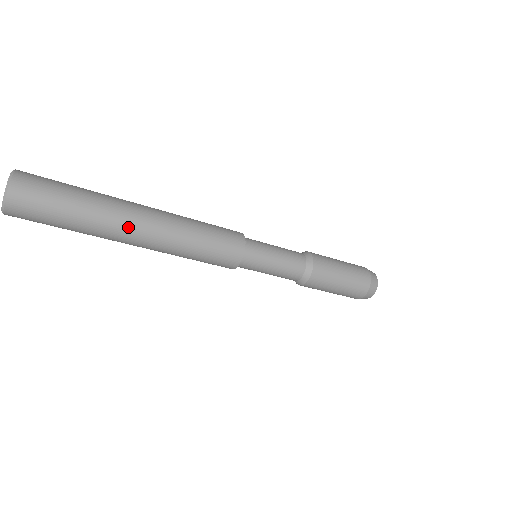
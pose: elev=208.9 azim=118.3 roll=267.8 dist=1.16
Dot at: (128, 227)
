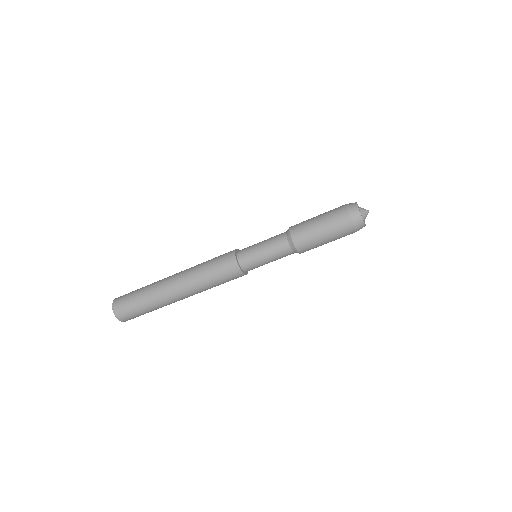
Dot at: (168, 293)
